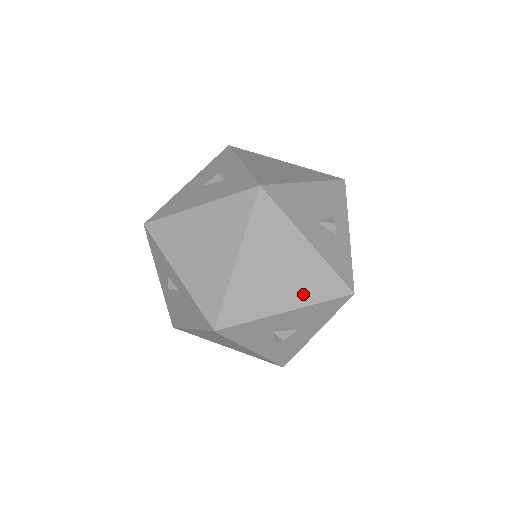
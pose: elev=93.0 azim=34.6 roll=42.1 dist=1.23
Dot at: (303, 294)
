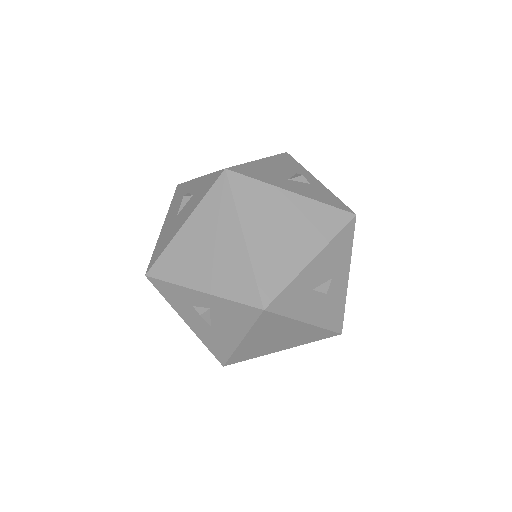
Dot at: (316, 237)
